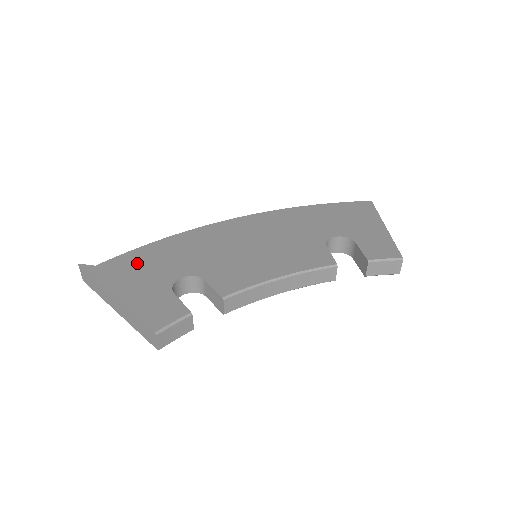
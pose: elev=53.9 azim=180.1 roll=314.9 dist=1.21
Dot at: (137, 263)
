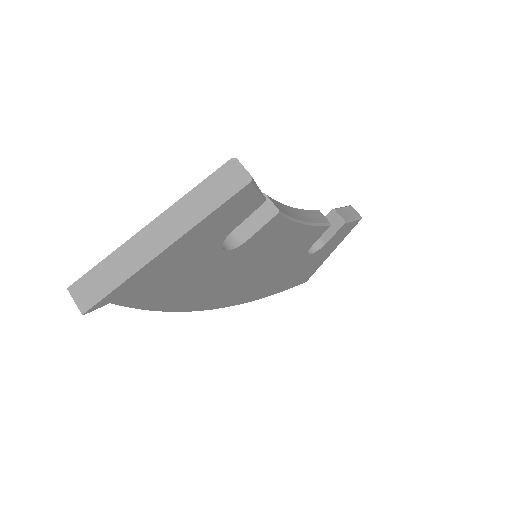
Dot at: occluded
